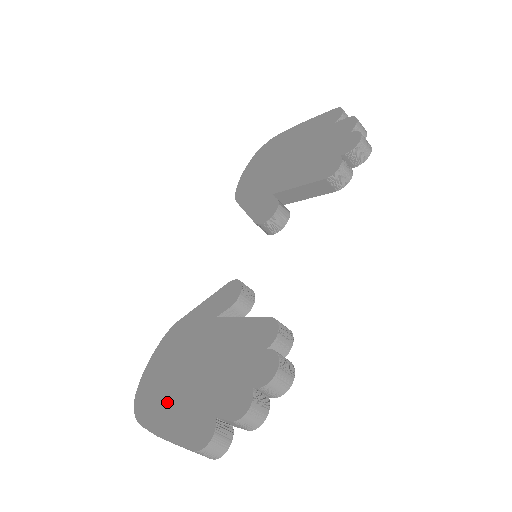
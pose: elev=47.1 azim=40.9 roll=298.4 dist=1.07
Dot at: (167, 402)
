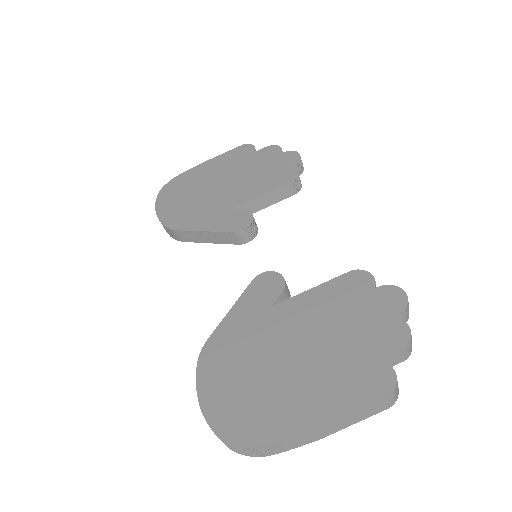
Dot at: (288, 398)
